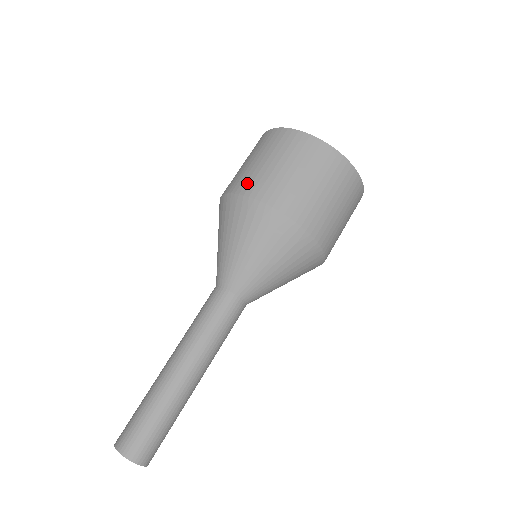
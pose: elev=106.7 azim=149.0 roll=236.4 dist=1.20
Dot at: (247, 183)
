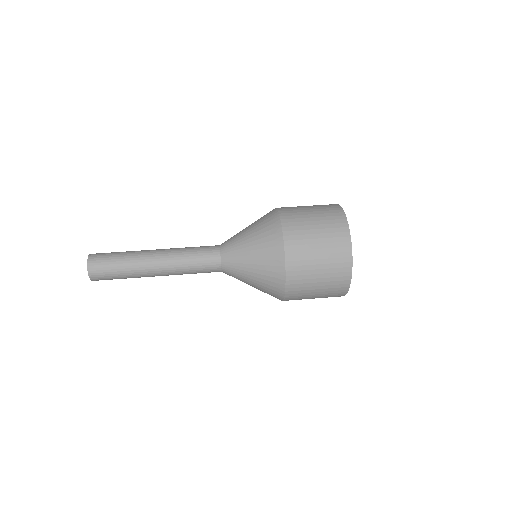
Dot at: (290, 216)
